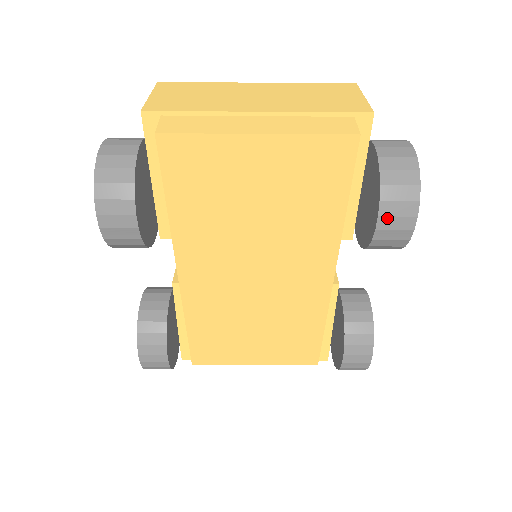
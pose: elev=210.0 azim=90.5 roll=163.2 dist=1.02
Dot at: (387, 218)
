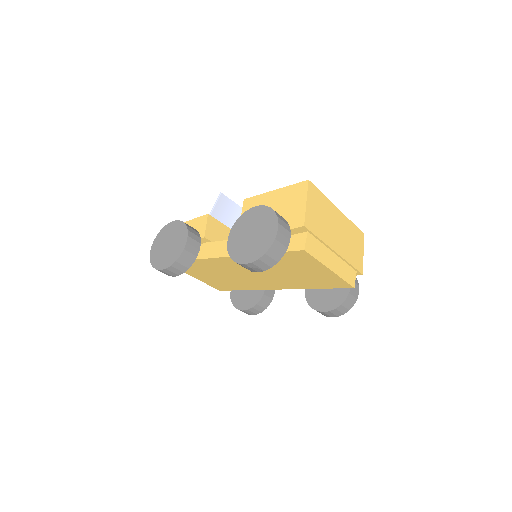
Dot at: (331, 313)
